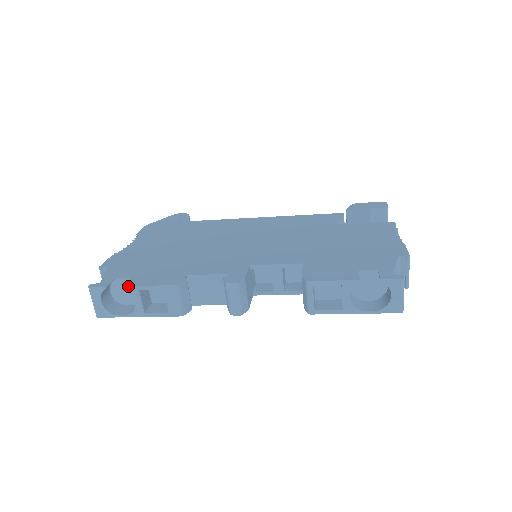
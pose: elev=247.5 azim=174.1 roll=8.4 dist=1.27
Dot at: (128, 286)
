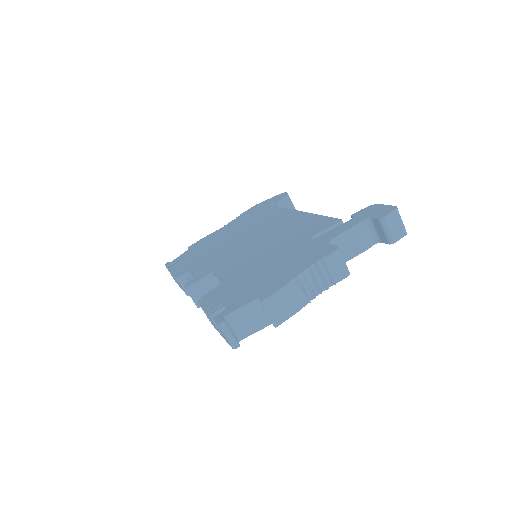
Dot at: (169, 270)
